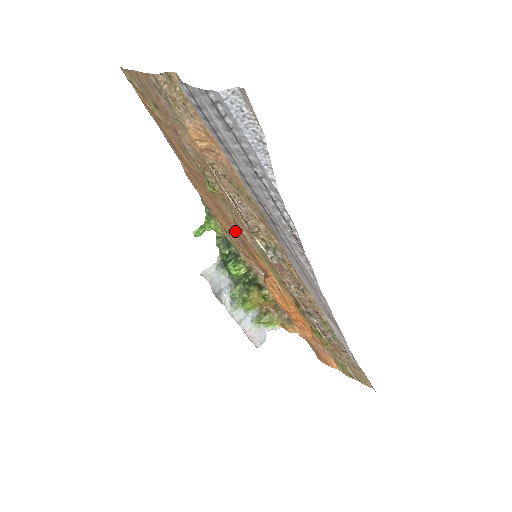
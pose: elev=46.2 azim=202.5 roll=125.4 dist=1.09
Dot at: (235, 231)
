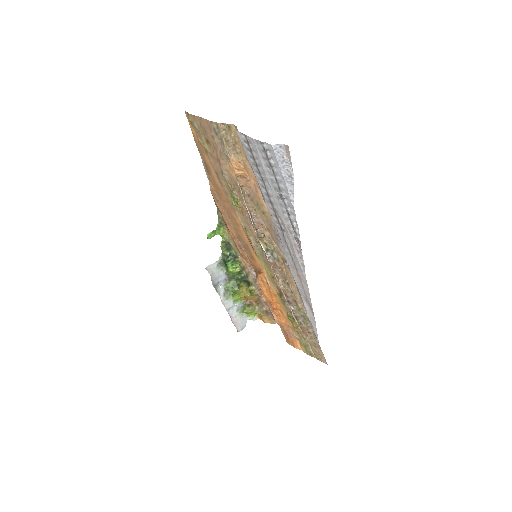
Dot at: (241, 237)
